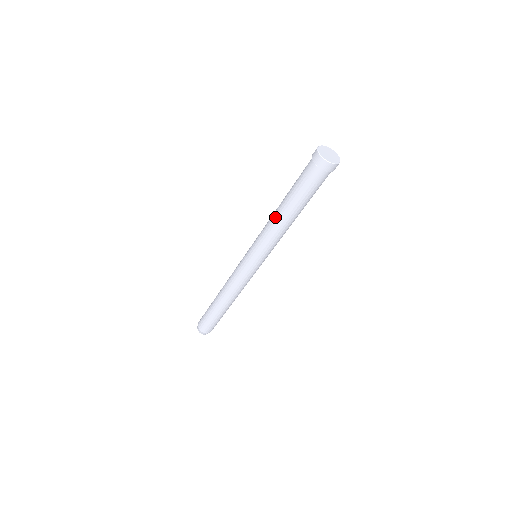
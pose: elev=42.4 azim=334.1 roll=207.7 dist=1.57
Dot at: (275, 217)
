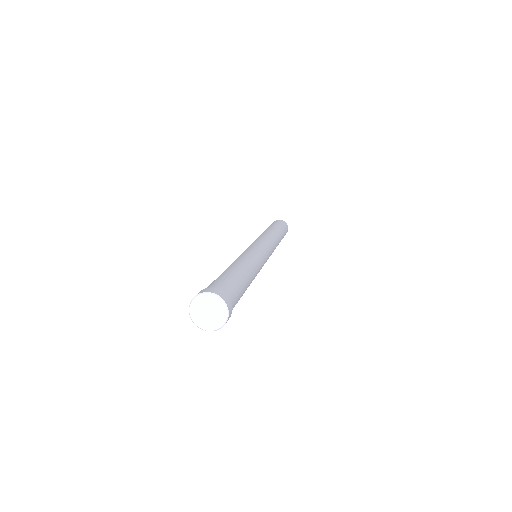
Dot at: occluded
